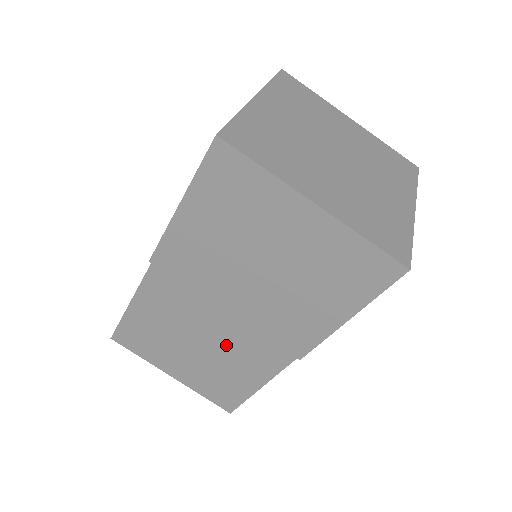
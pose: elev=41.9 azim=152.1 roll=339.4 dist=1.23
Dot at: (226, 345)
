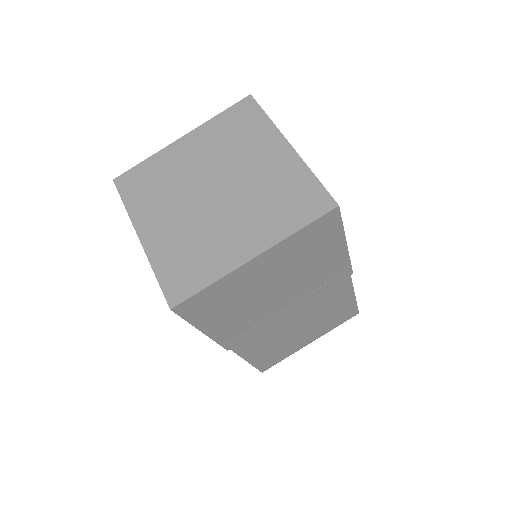
Dot at: (312, 312)
